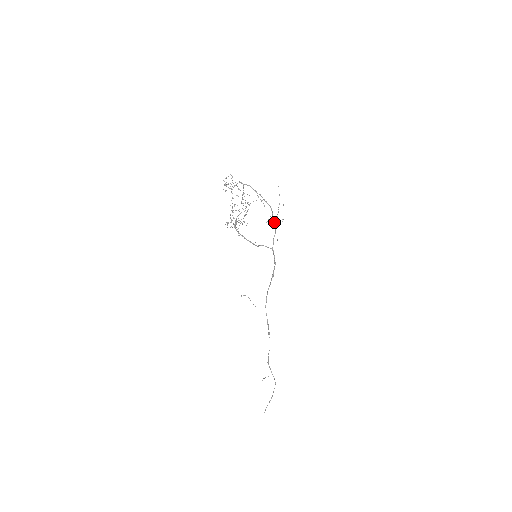
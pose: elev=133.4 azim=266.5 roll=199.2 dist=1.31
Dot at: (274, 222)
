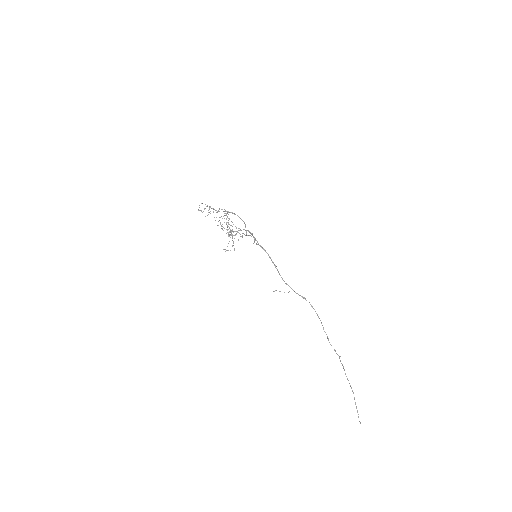
Dot at: (245, 225)
